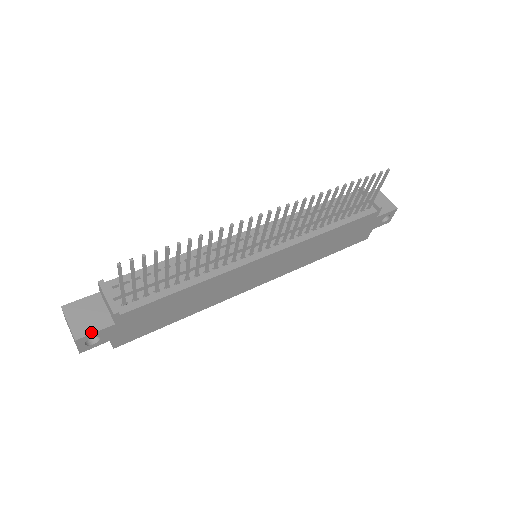
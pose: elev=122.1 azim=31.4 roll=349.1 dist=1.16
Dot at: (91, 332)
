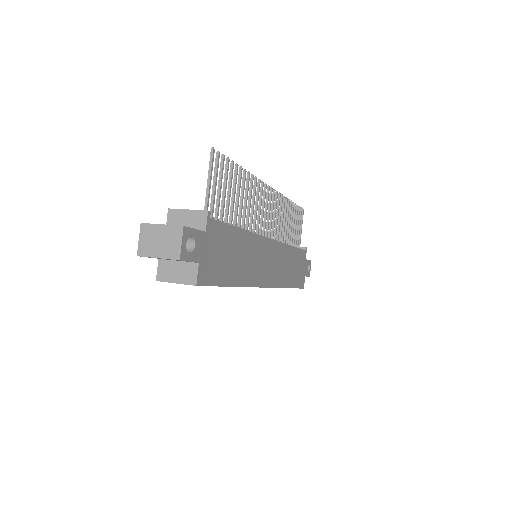
Dot at: (191, 228)
